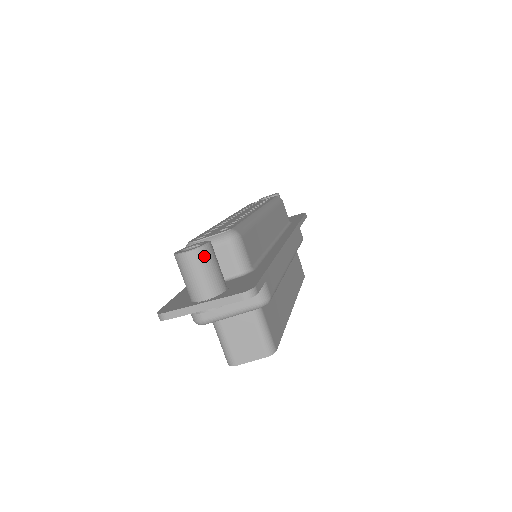
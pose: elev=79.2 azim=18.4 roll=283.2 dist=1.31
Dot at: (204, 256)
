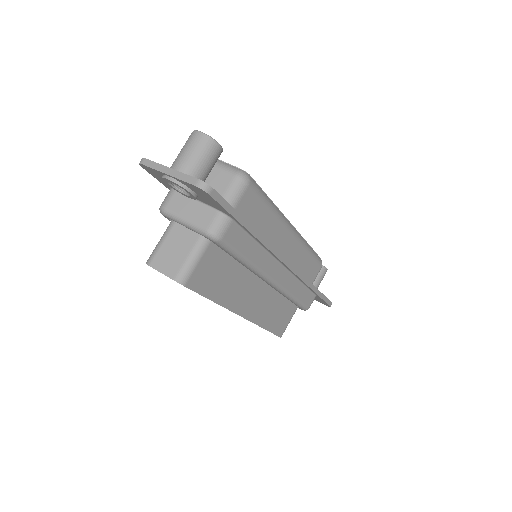
Dot at: (207, 145)
